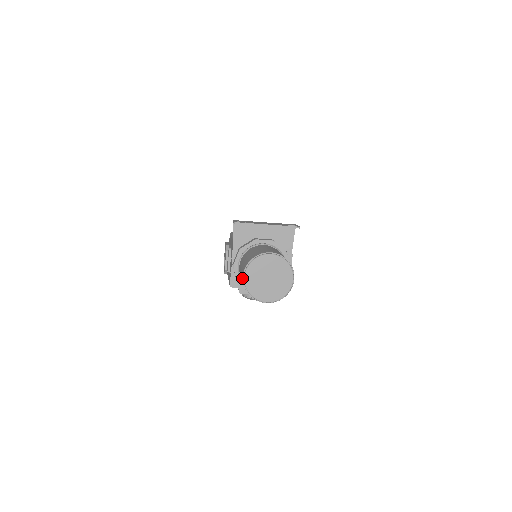
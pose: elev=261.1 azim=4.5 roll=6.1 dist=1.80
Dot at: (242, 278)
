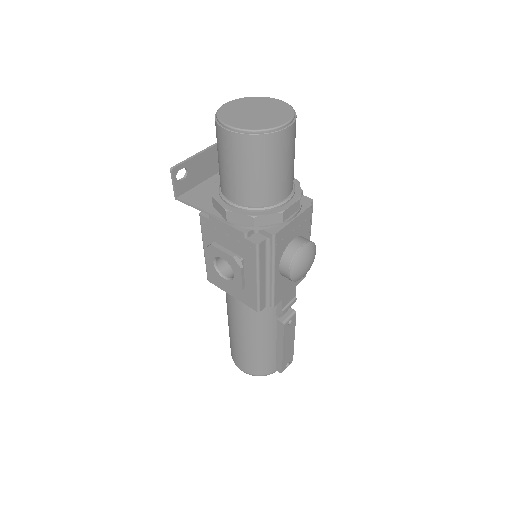
Dot at: (231, 139)
